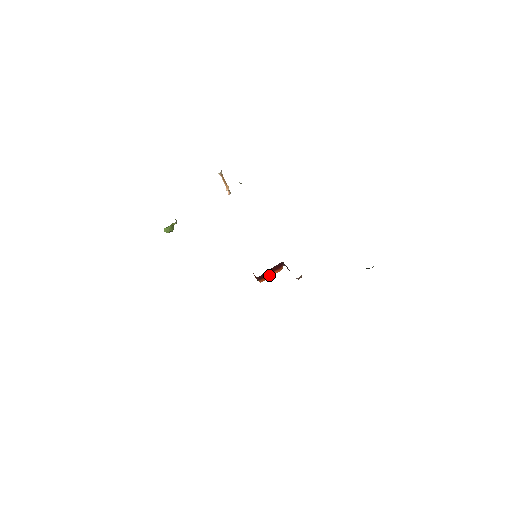
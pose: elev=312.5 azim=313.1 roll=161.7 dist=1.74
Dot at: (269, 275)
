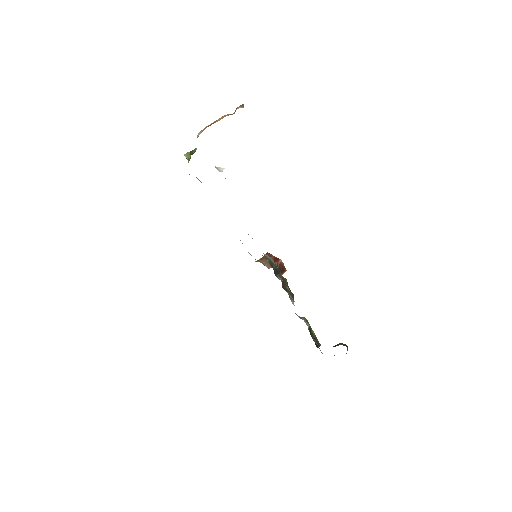
Dot at: occluded
